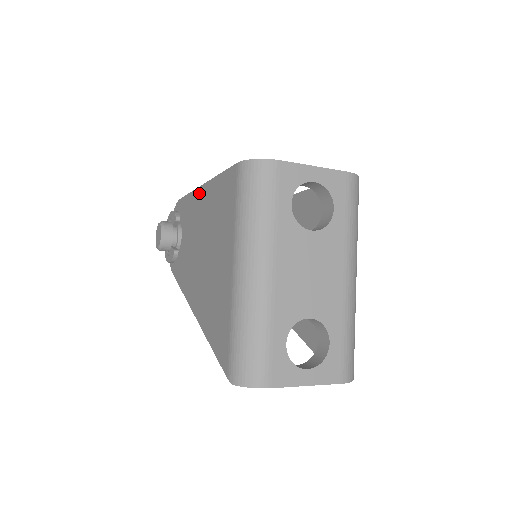
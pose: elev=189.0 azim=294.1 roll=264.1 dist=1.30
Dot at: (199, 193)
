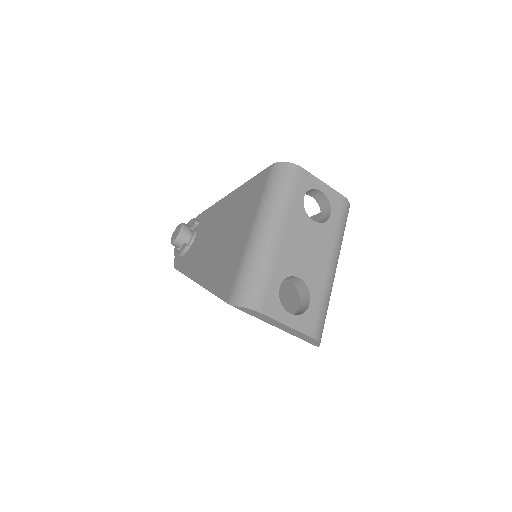
Dot at: (225, 199)
